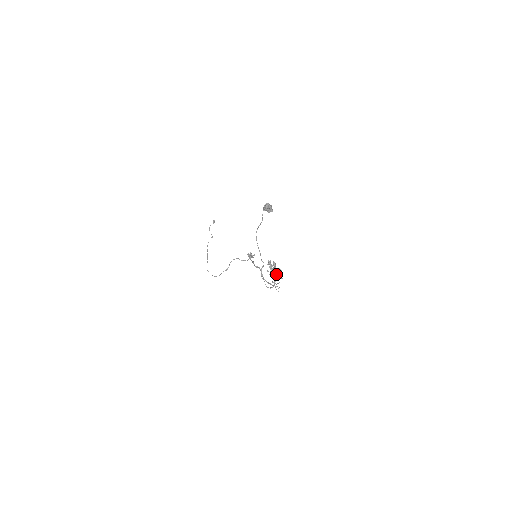
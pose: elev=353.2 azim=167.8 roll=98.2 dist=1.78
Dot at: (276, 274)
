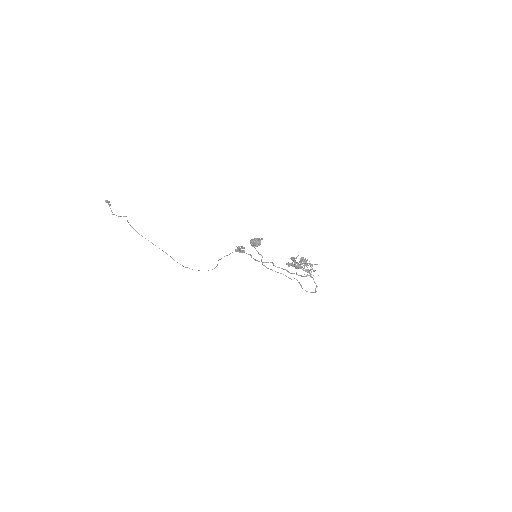
Dot at: occluded
